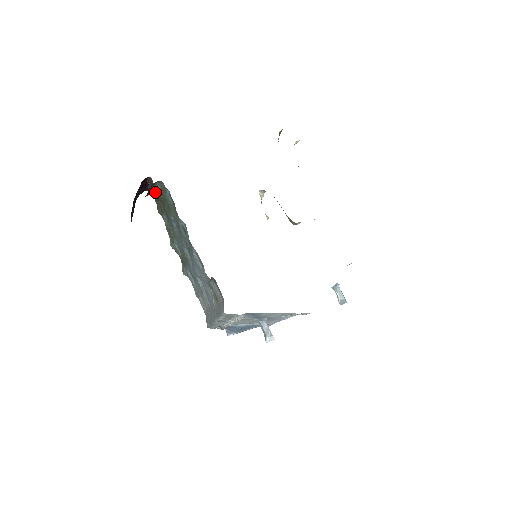
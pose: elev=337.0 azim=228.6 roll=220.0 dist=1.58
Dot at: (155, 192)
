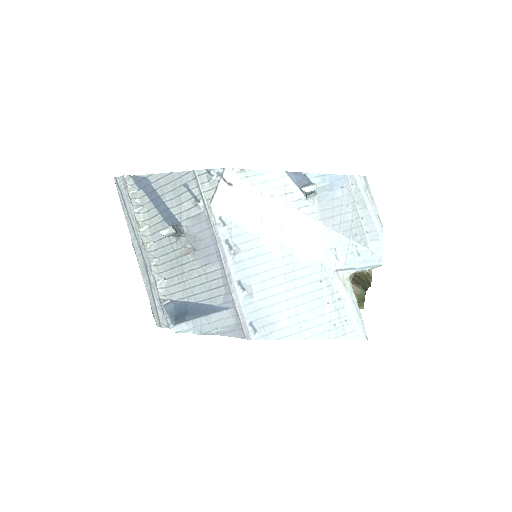
Dot at: occluded
